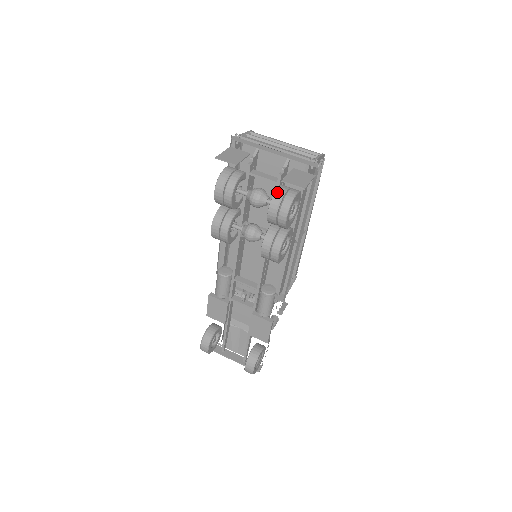
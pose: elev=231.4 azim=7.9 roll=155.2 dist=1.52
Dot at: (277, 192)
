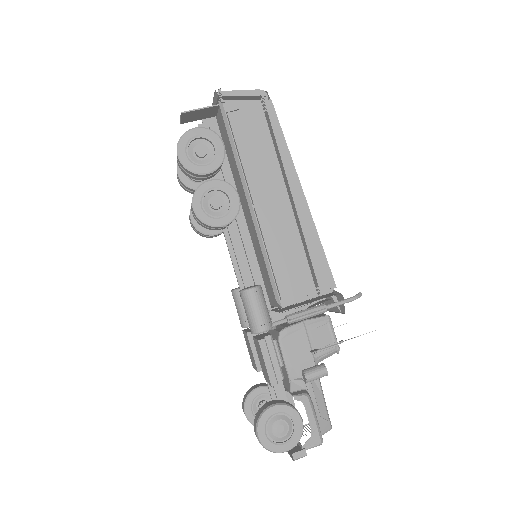
Dot at: occluded
